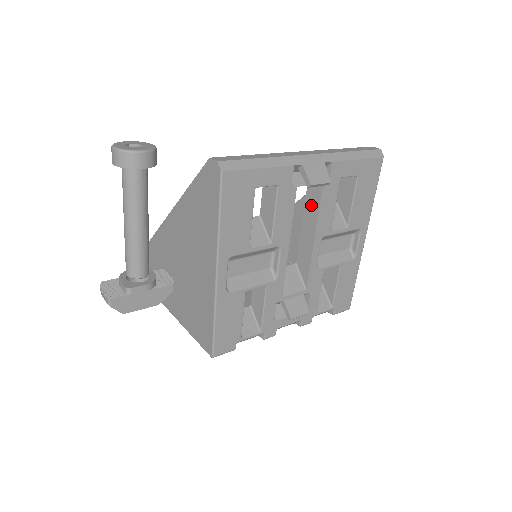
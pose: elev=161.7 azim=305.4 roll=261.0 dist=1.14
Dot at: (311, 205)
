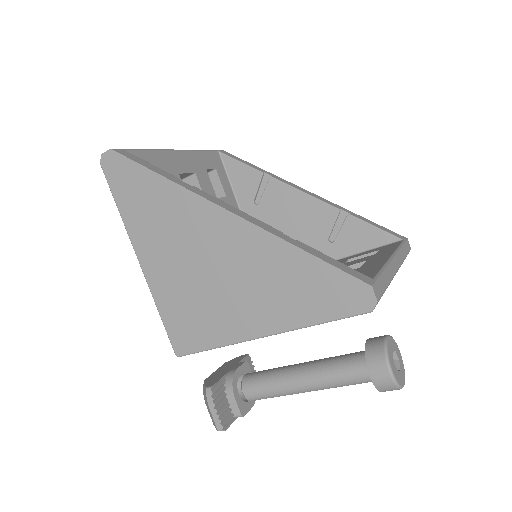
Dot at: occluded
